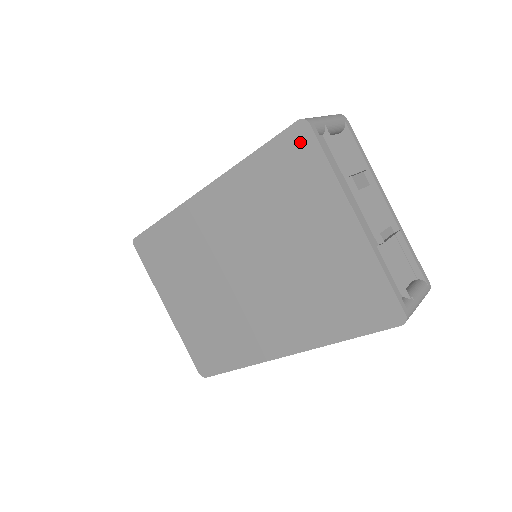
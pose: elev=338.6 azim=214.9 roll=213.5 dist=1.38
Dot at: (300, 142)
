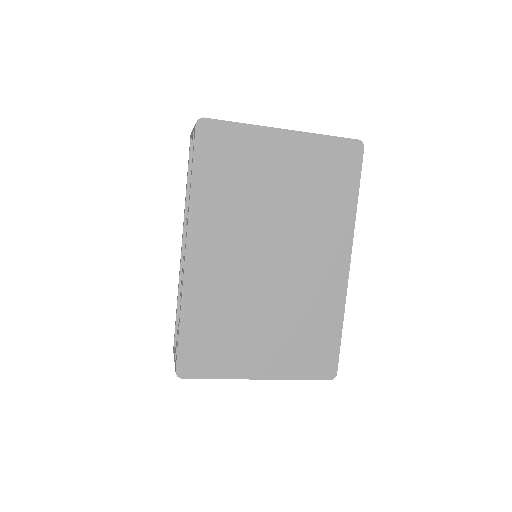
Dot at: (211, 134)
